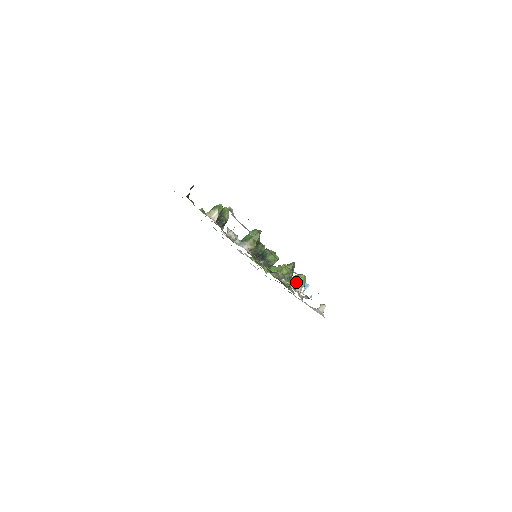
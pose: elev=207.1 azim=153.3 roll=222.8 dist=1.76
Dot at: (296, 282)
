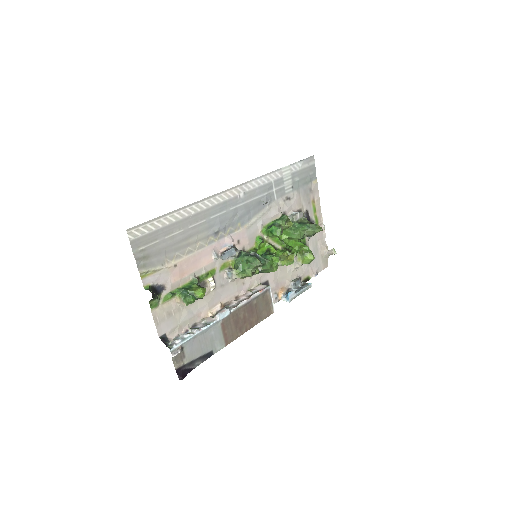
Dot at: (300, 259)
